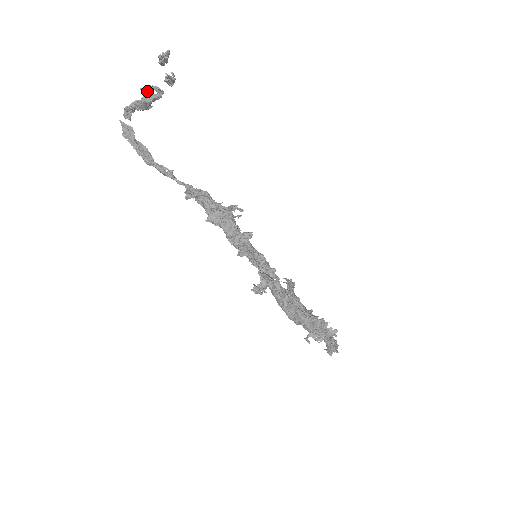
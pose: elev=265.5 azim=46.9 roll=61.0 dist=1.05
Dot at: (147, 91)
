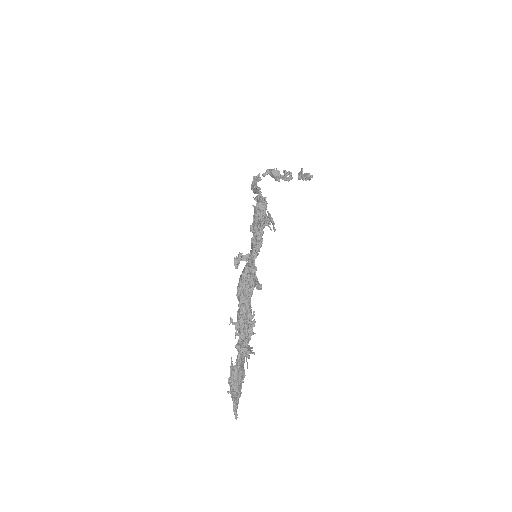
Dot at: (285, 172)
